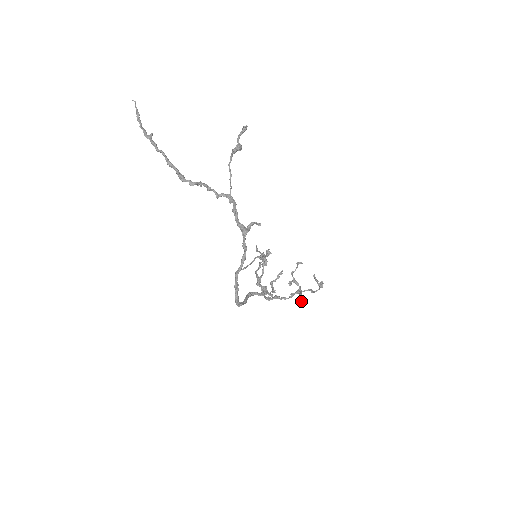
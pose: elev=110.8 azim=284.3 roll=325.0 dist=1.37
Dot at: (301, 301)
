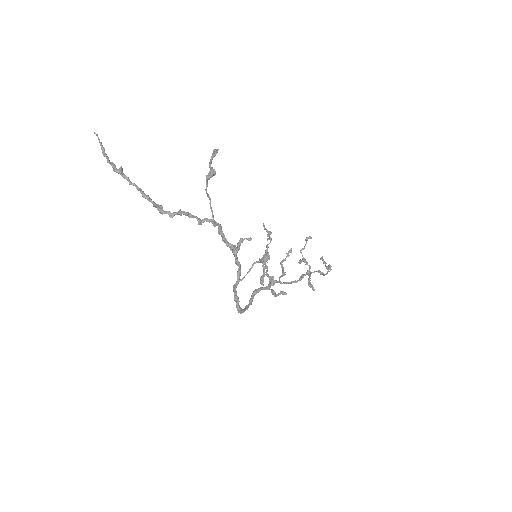
Dot at: (310, 287)
